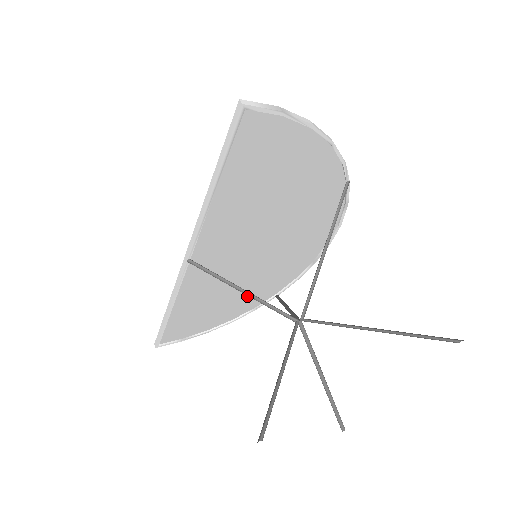
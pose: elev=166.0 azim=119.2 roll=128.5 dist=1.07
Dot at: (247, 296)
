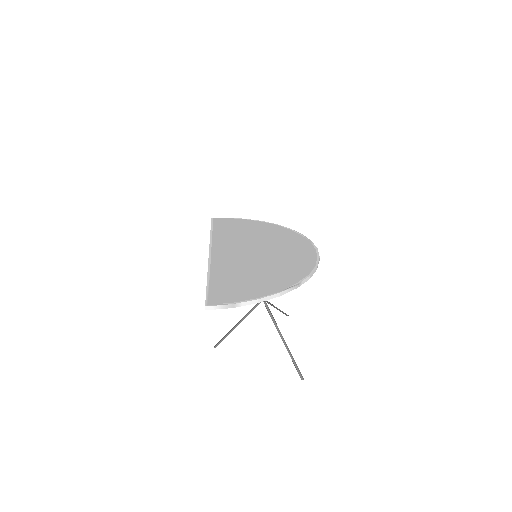
Dot at: occluded
